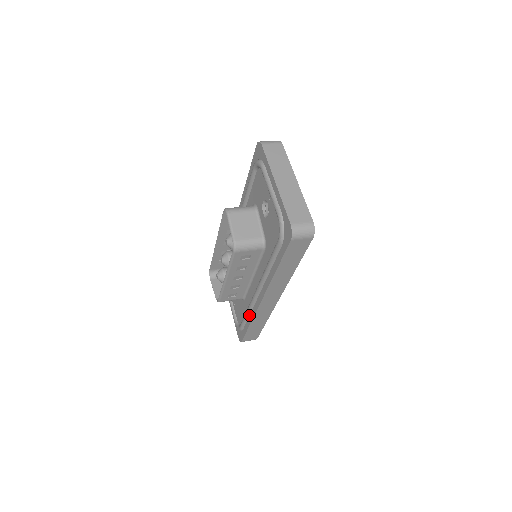
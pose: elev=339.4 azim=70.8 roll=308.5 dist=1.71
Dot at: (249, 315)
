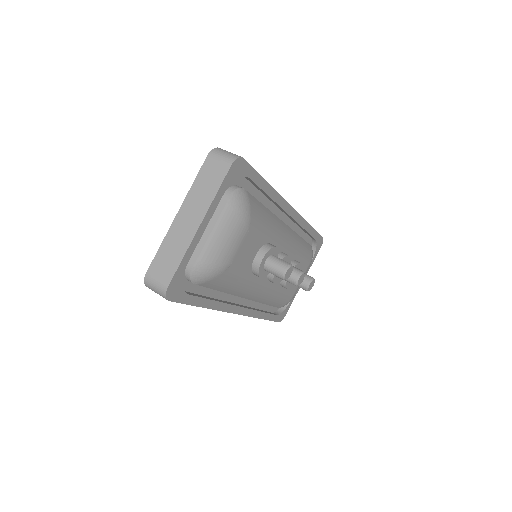
Dot at: occluded
